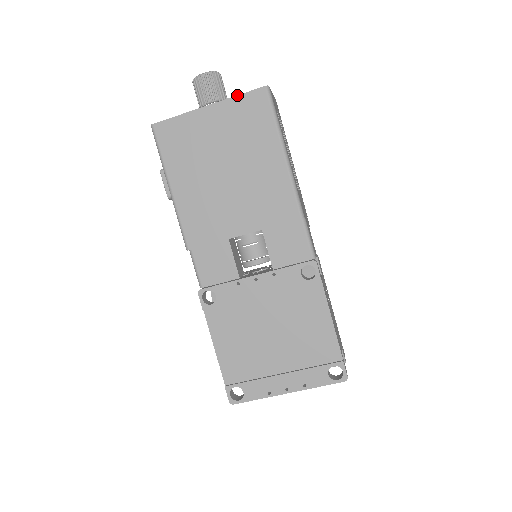
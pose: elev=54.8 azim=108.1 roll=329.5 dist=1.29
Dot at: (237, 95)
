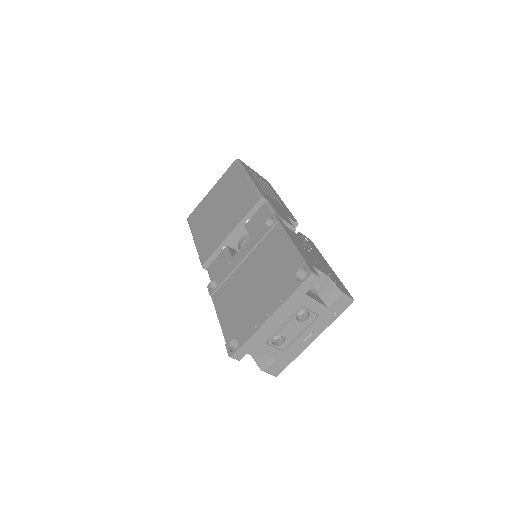
Dot at: (224, 174)
